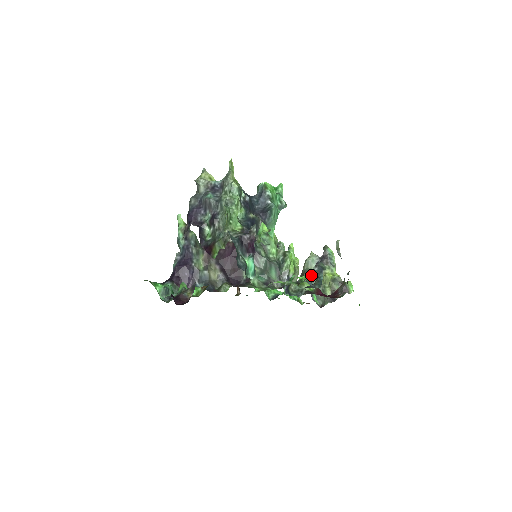
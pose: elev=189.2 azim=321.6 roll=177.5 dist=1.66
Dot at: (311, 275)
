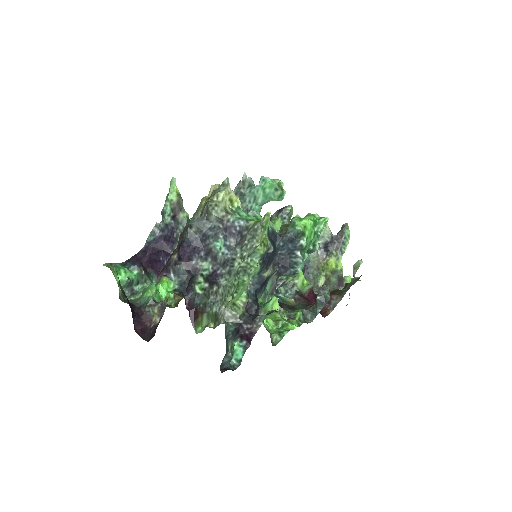
Dot at: (313, 253)
